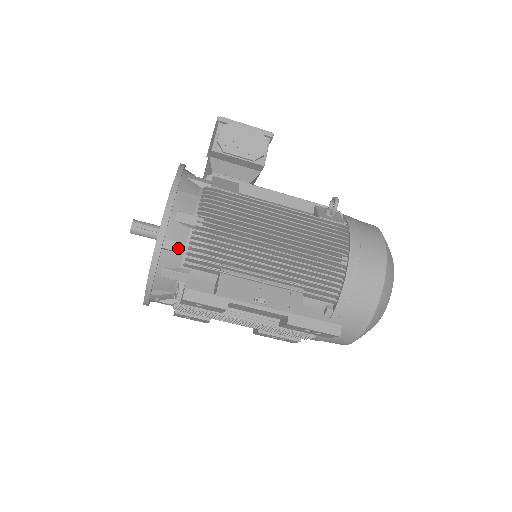
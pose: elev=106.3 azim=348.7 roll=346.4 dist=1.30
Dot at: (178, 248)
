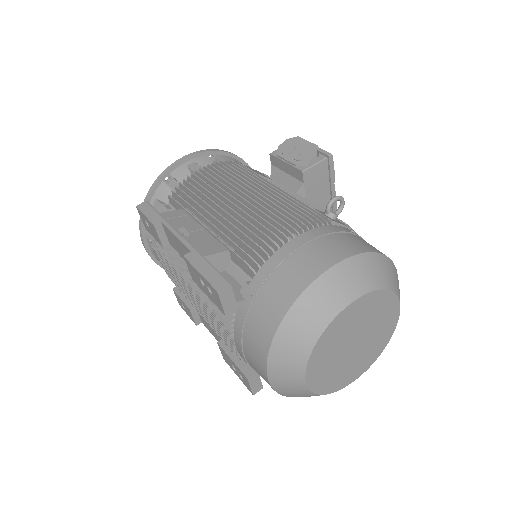
Dot at: occluded
